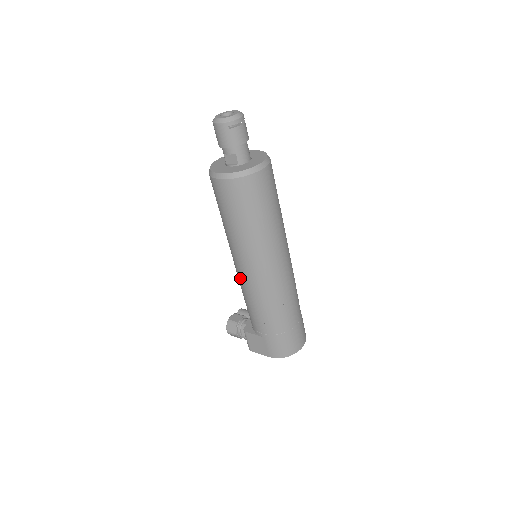
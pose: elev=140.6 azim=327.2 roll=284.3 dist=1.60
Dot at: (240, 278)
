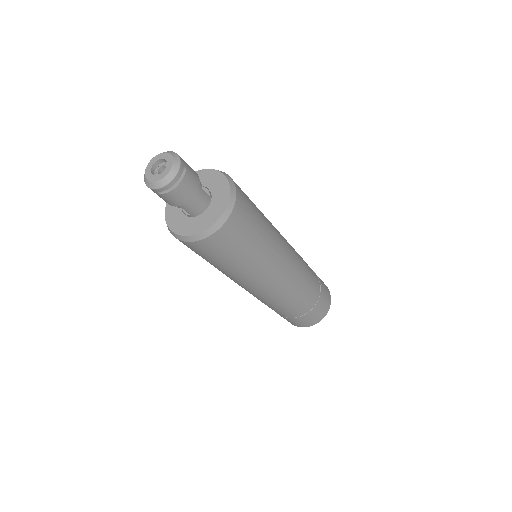
Dot at: occluded
